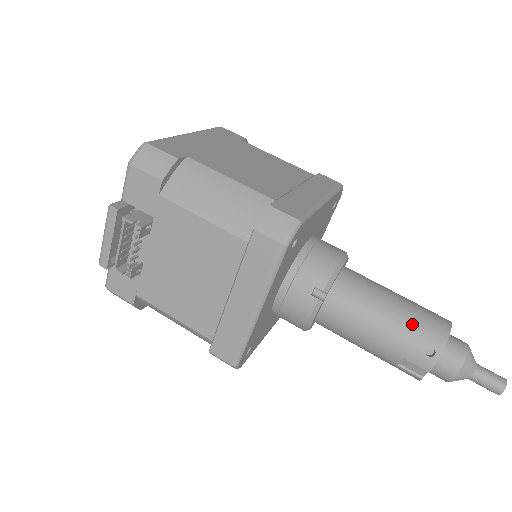
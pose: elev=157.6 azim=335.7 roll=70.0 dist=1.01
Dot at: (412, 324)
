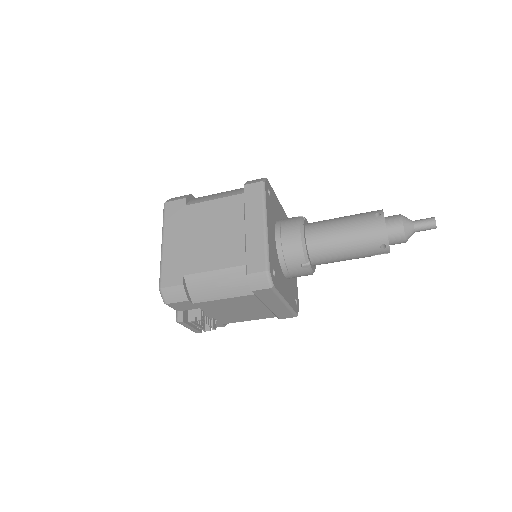
Dot at: (363, 241)
